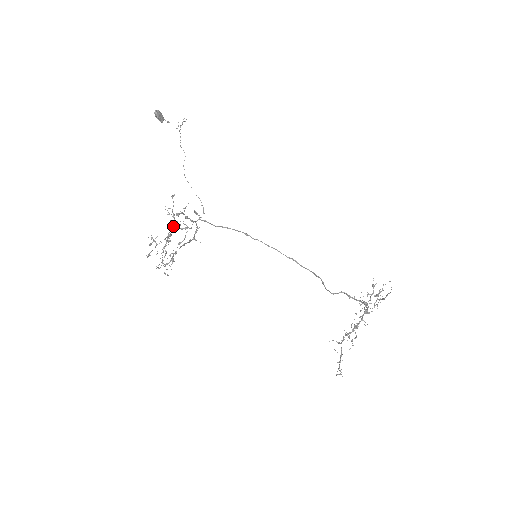
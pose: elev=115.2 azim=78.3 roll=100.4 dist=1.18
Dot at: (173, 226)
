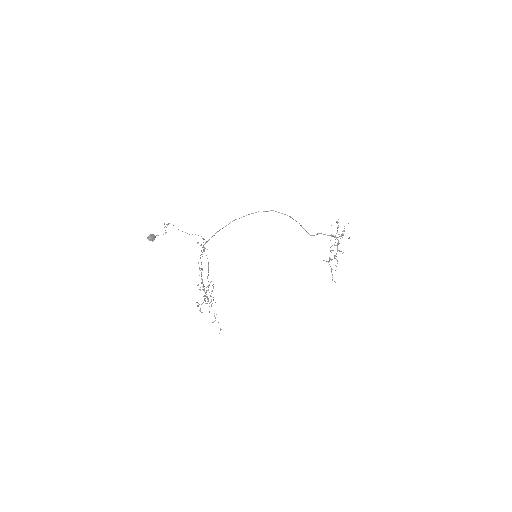
Dot at: (206, 292)
